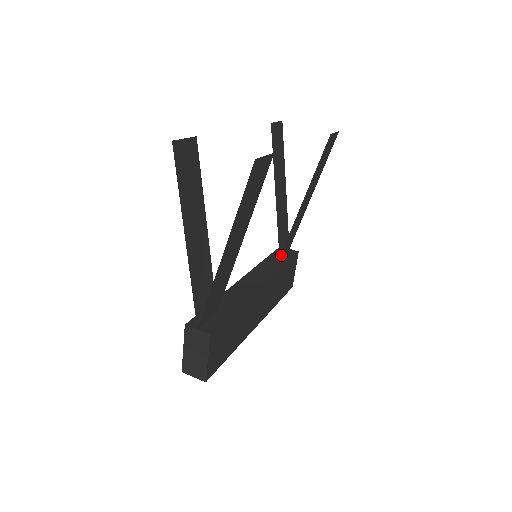
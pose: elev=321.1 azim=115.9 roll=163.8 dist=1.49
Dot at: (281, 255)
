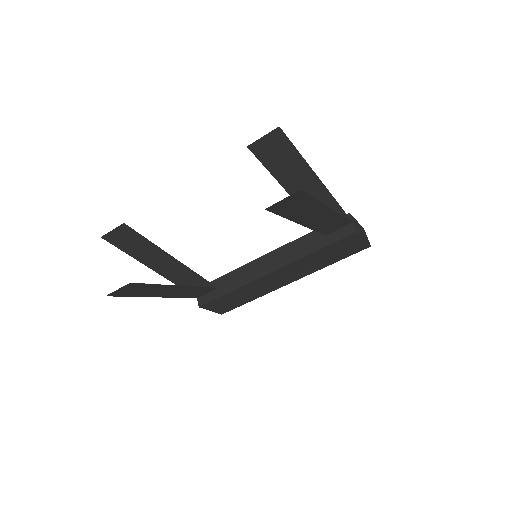
Dot at: (329, 233)
